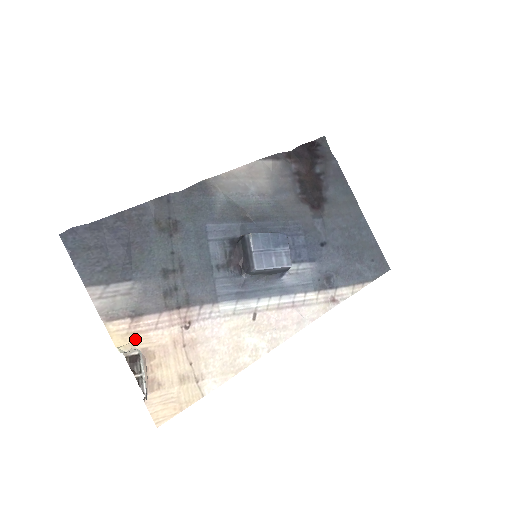
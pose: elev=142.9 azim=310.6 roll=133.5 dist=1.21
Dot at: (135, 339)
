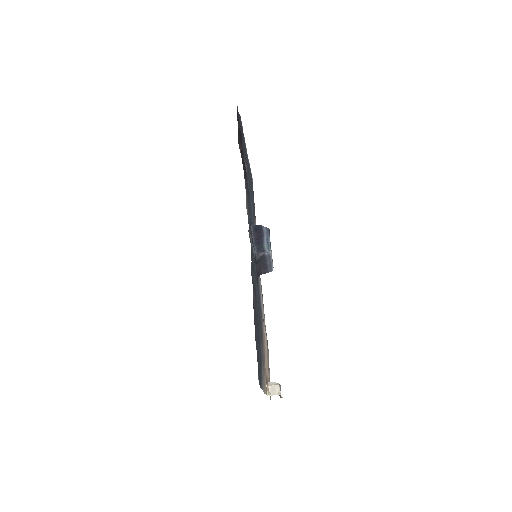
Dot at: occluded
